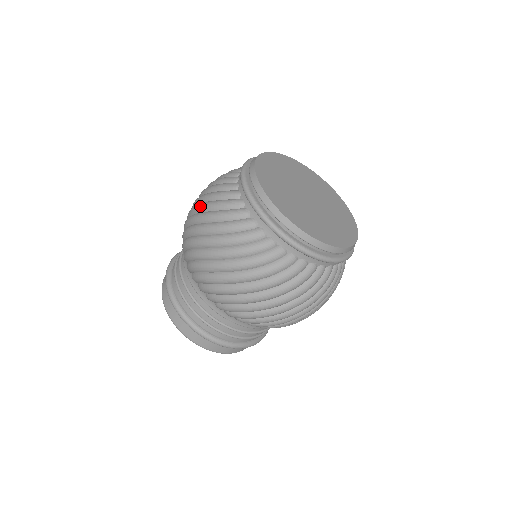
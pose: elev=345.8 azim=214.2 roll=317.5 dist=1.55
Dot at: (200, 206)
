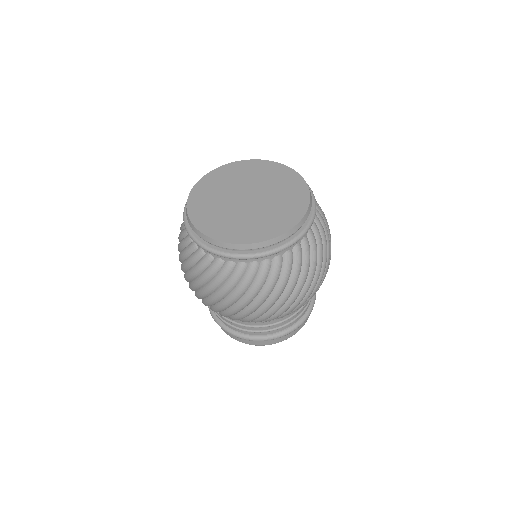
Dot at: occluded
